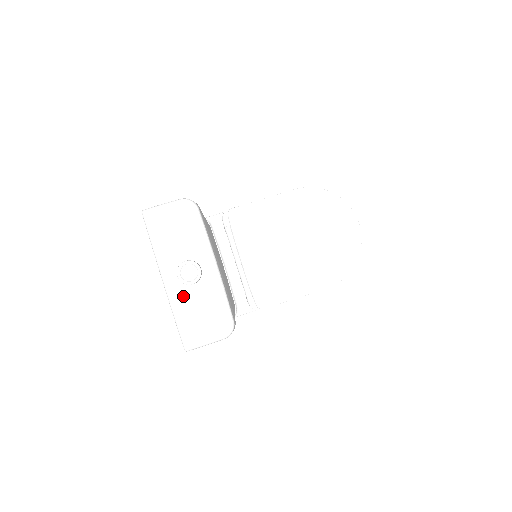
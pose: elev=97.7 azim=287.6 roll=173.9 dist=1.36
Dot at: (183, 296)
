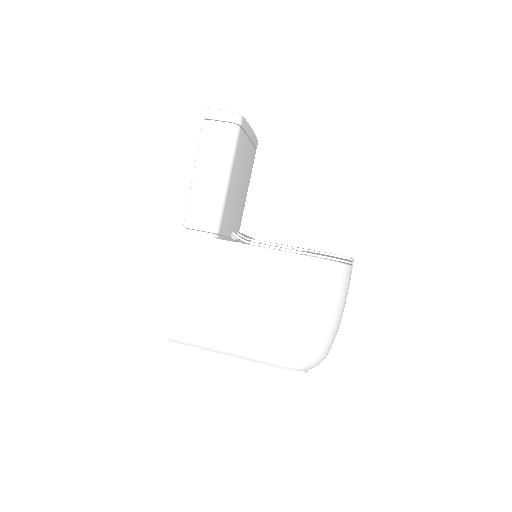
Dot at: occluded
